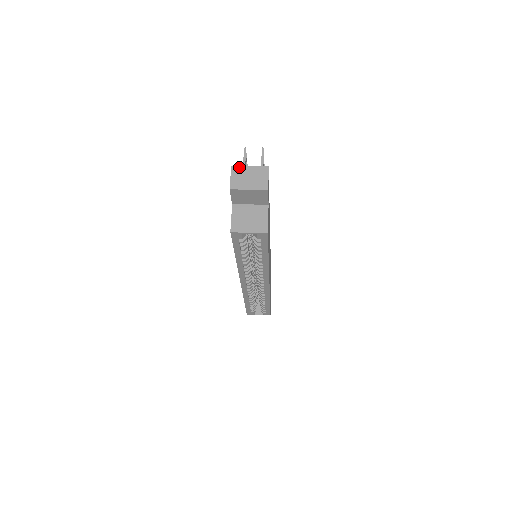
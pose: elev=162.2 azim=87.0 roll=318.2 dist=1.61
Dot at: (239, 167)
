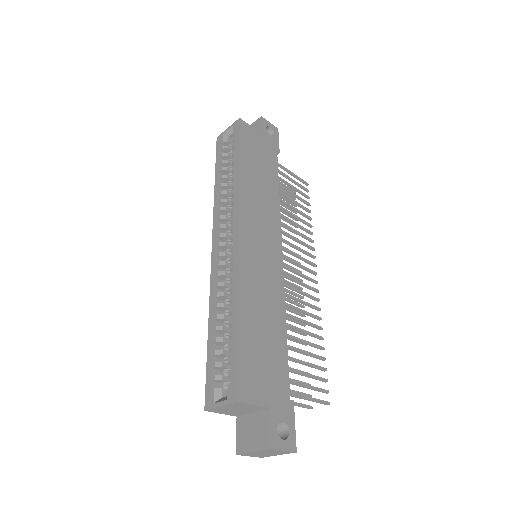
Dot at: occluded
